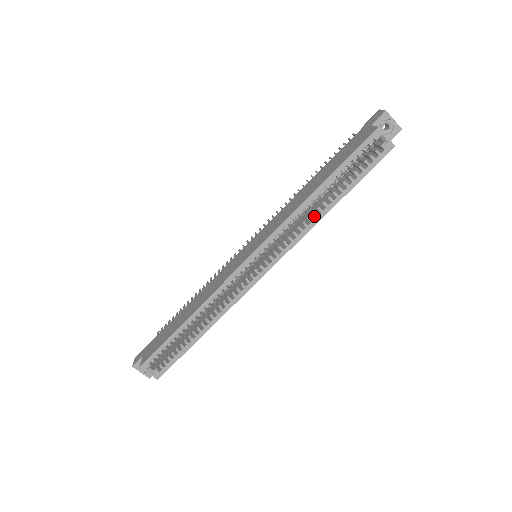
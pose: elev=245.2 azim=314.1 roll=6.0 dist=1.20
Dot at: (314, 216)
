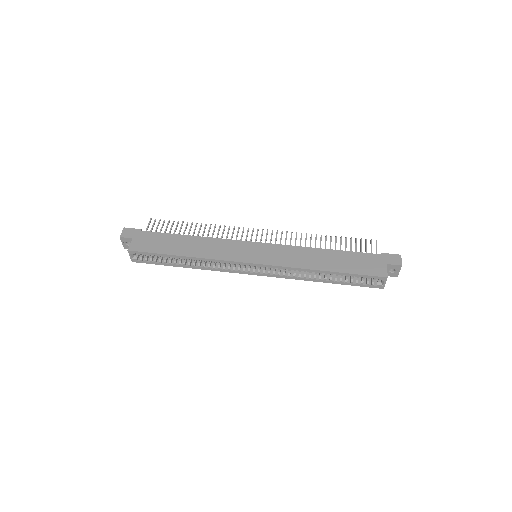
Dot at: (308, 275)
